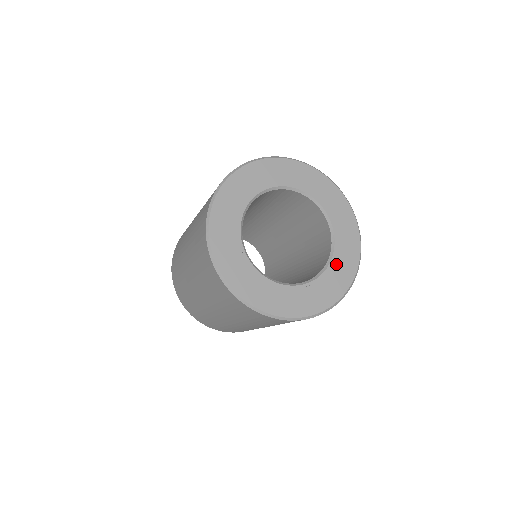
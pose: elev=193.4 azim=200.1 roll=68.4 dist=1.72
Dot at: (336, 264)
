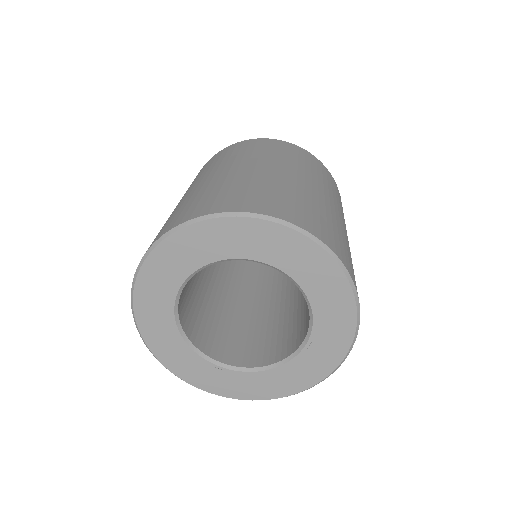
Dot at: (319, 301)
